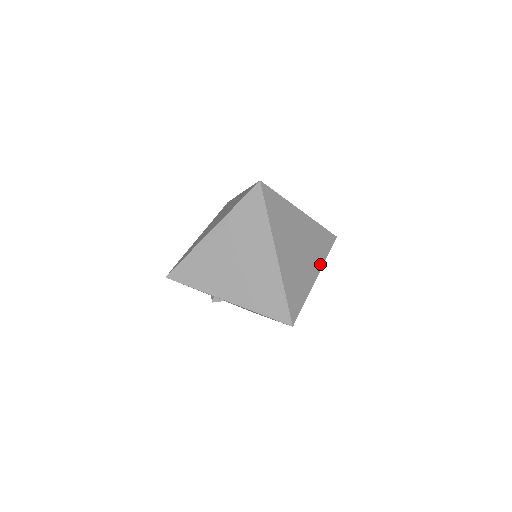
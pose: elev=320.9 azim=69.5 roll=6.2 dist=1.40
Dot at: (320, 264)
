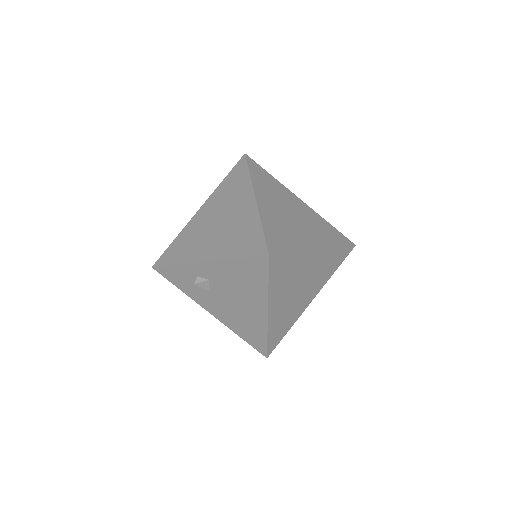
Dot at: (325, 245)
